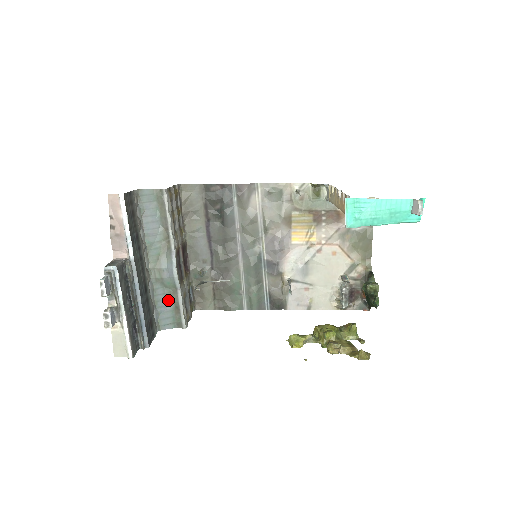
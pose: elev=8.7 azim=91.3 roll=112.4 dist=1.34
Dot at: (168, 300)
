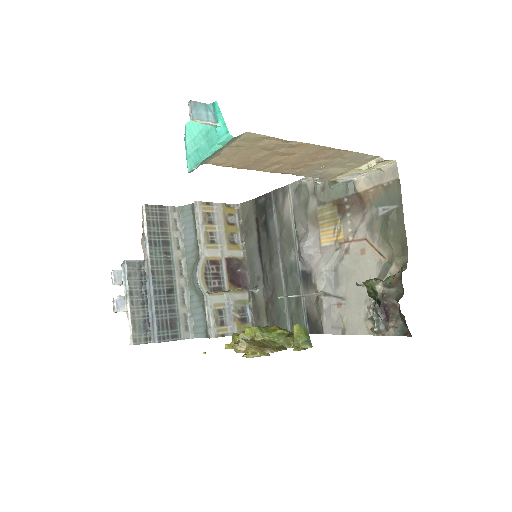
Dot at: (201, 308)
